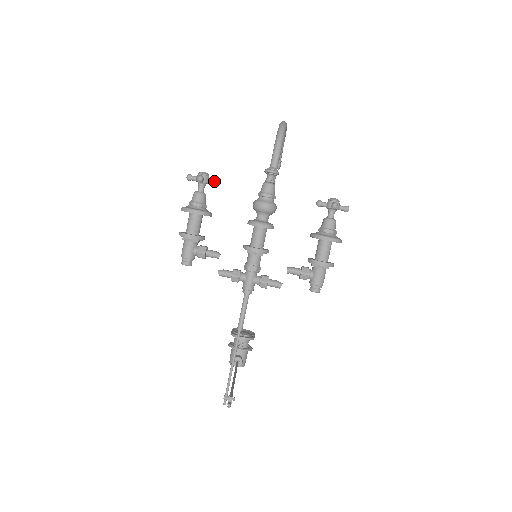
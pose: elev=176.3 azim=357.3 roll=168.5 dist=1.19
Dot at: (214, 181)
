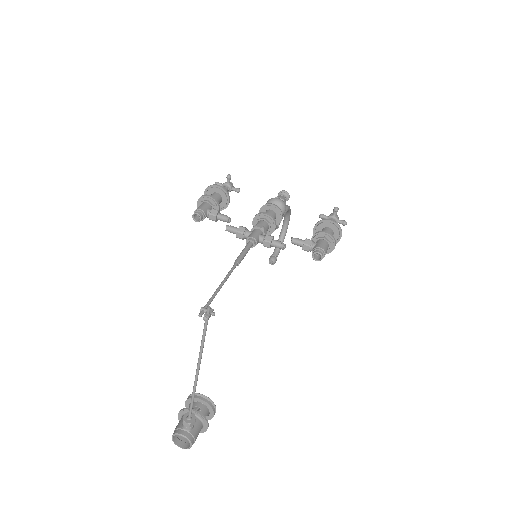
Dot at: (237, 188)
